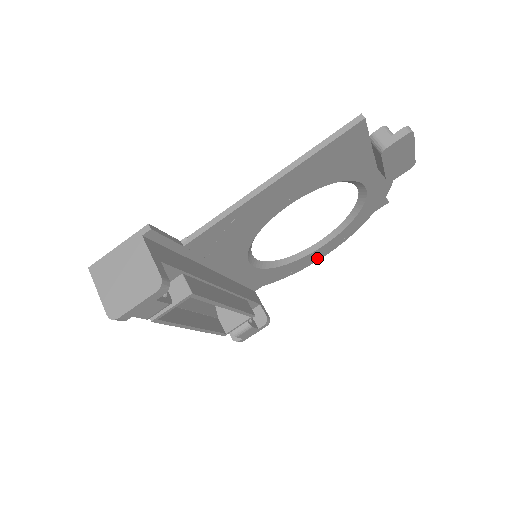
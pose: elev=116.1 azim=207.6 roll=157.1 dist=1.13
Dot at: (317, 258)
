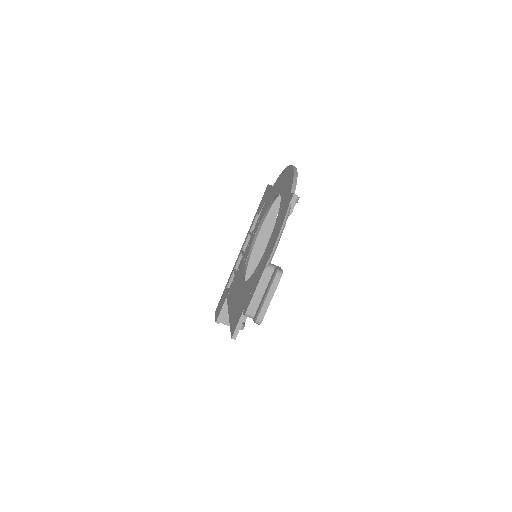
Dot at: occluded
